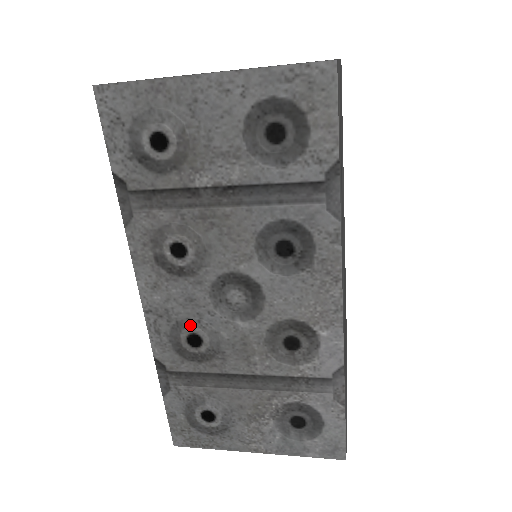
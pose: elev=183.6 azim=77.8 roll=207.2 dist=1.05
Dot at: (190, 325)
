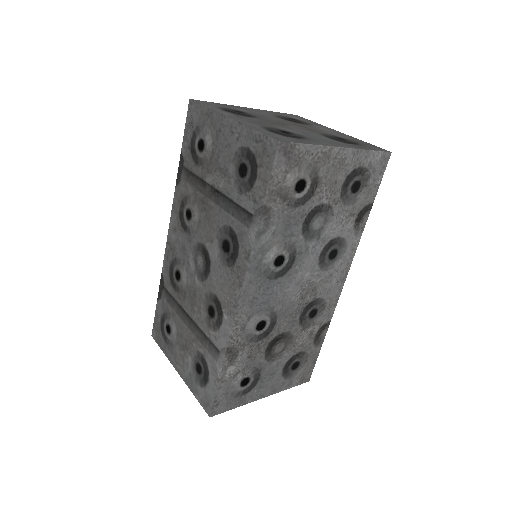
Dot at: (179, 264)
